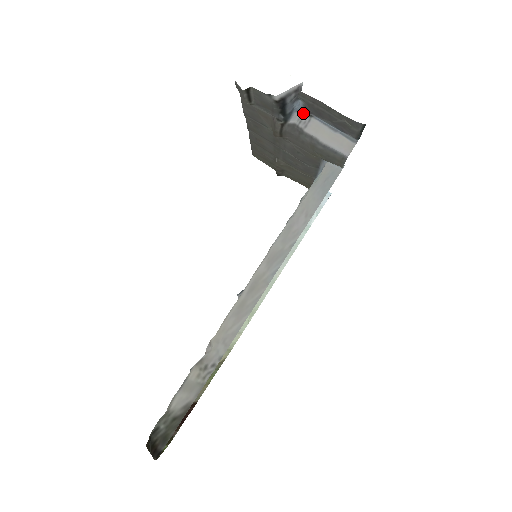
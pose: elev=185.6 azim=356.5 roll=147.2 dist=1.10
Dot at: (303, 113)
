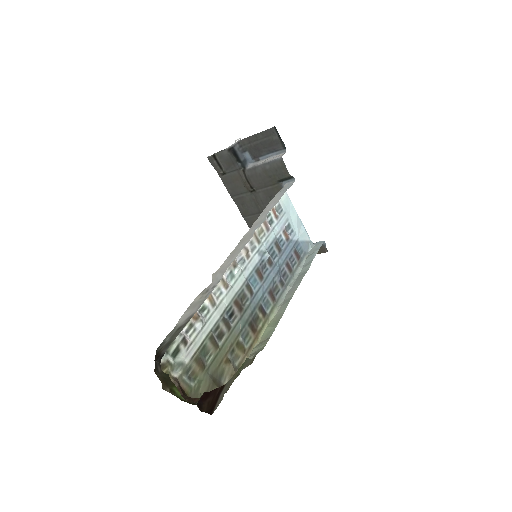
Dot at: (254, 162)
